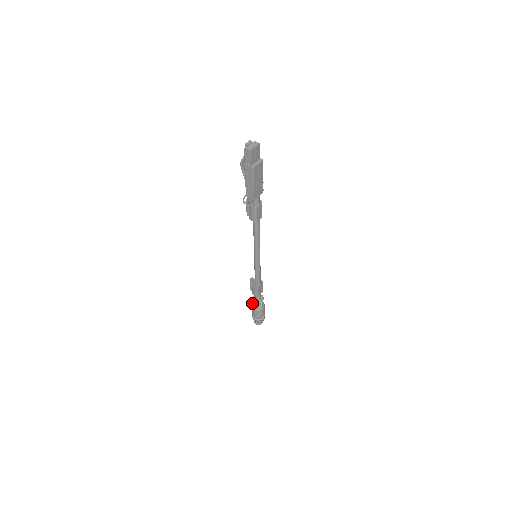
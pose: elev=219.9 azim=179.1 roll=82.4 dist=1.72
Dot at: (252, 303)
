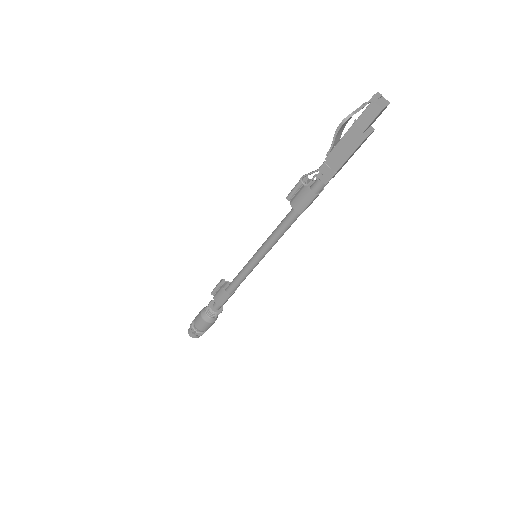
Dot at: (202, 310)
